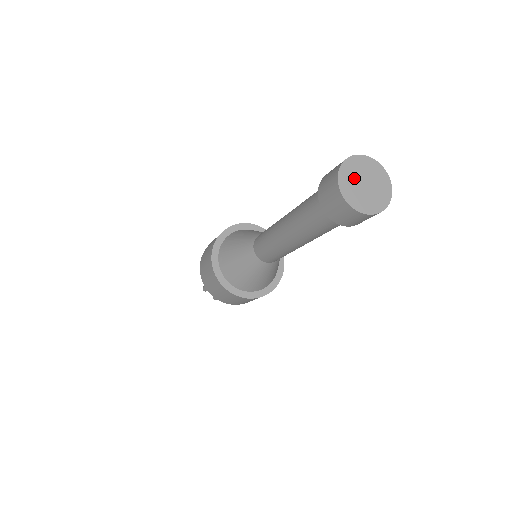
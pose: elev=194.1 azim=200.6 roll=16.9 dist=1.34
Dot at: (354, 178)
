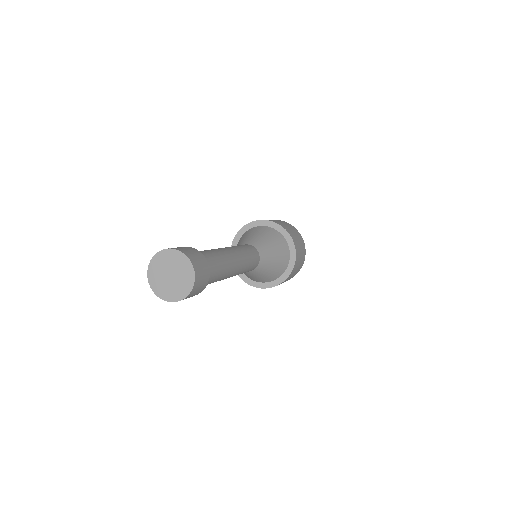
Dot at: (165, 265)
